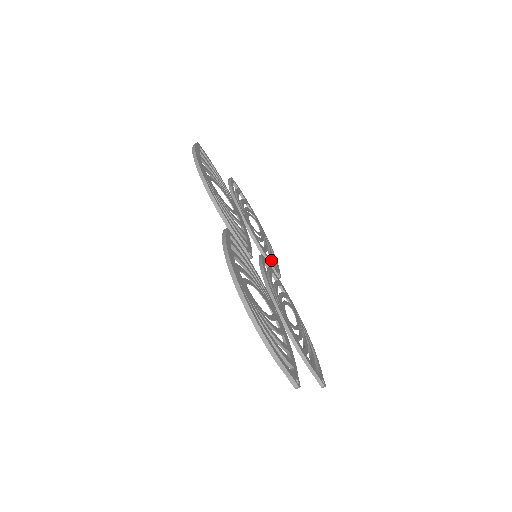
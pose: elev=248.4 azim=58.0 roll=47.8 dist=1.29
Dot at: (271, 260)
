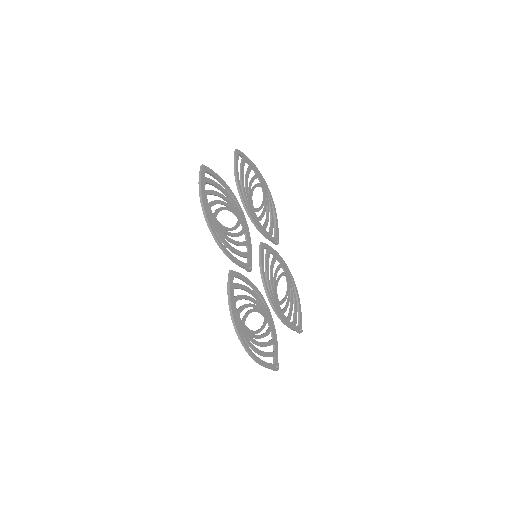
Dot at: (271, 232)
